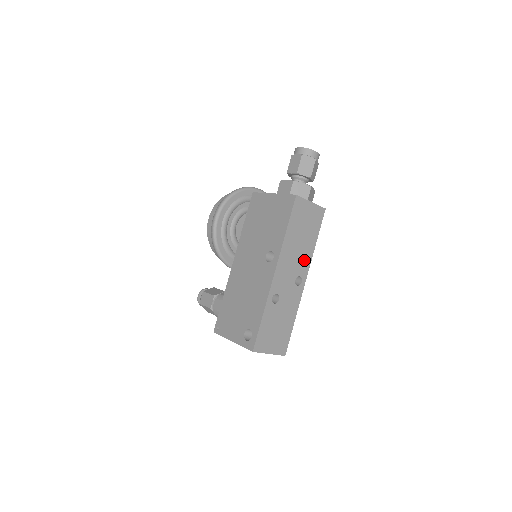
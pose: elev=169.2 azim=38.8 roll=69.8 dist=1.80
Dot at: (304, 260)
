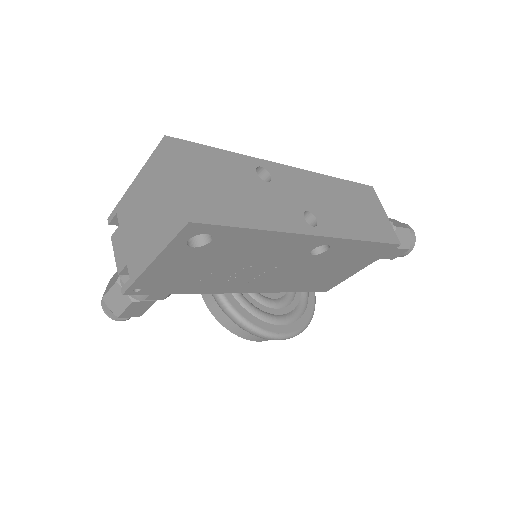
Dot at: (337, 223)
